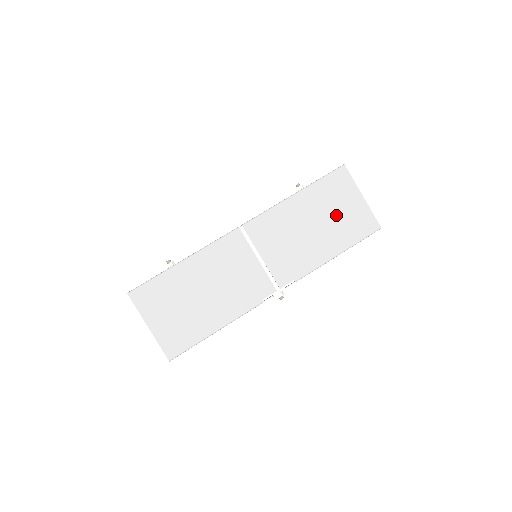
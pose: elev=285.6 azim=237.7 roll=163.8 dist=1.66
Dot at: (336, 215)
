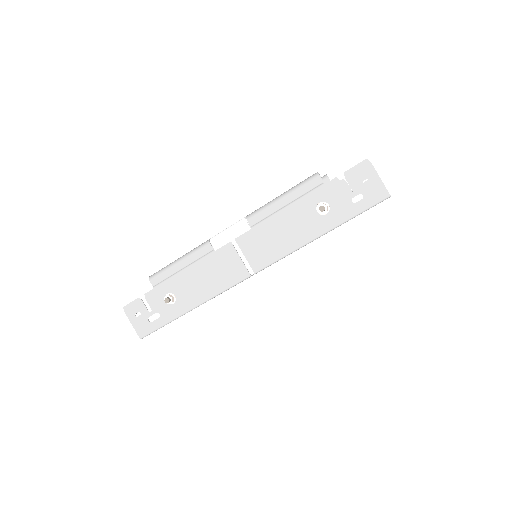
Dot at: occluded
